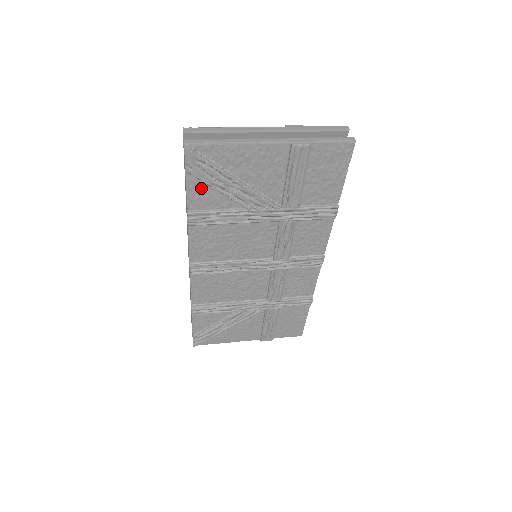
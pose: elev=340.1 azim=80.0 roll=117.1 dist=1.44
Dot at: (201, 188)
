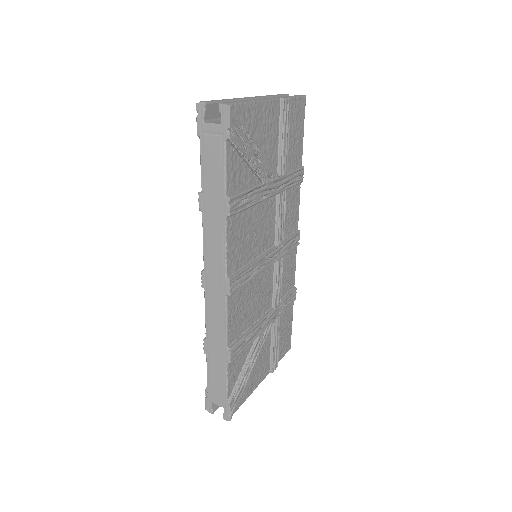
Dot at: (235, 162)
